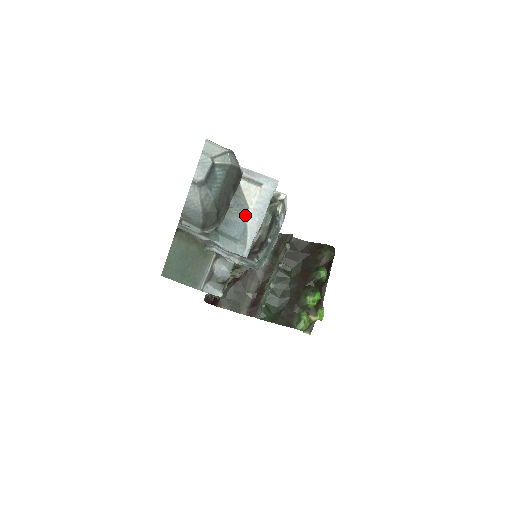
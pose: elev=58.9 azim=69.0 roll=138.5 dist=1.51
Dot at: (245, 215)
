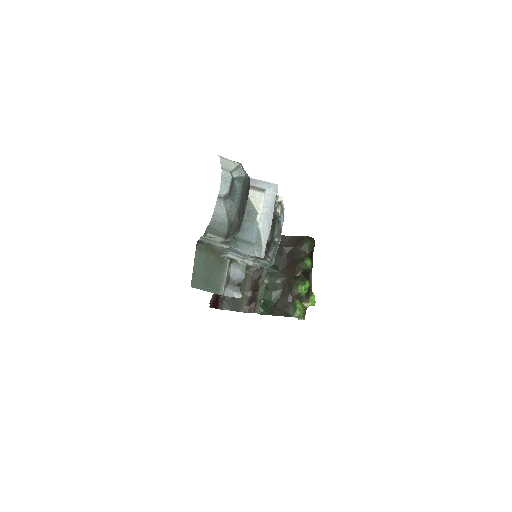
Dot at: (255, 220)
